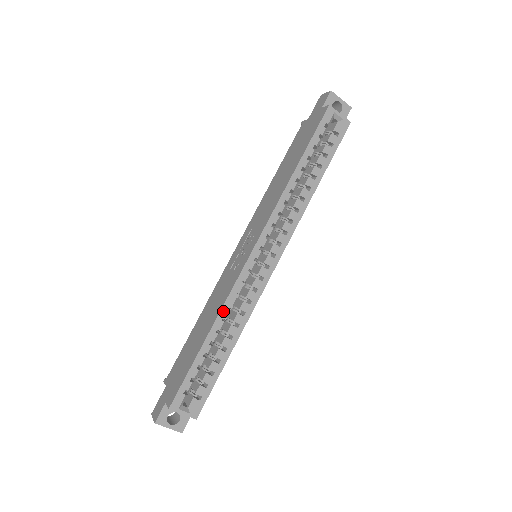
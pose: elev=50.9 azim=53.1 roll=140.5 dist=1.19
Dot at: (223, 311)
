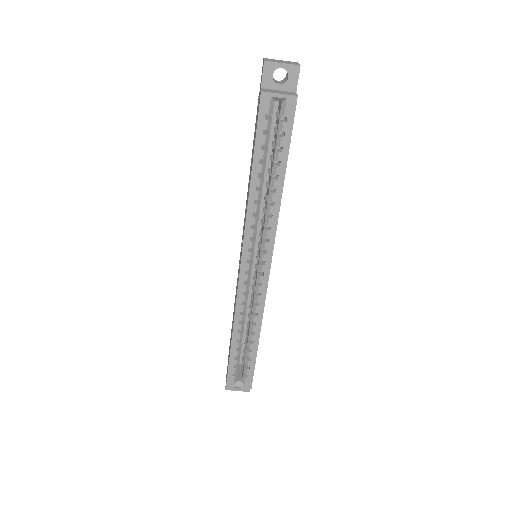
Dot at: (236, 318)
